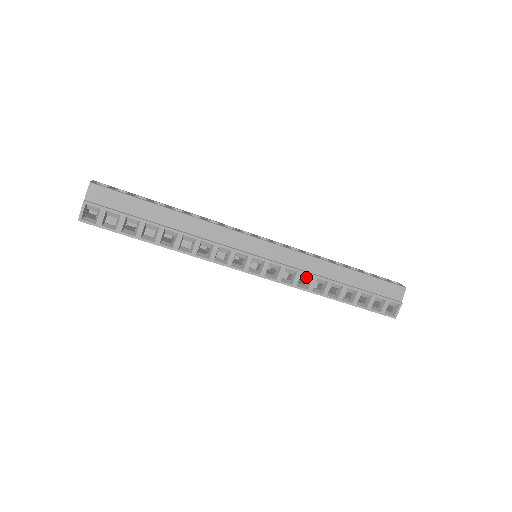
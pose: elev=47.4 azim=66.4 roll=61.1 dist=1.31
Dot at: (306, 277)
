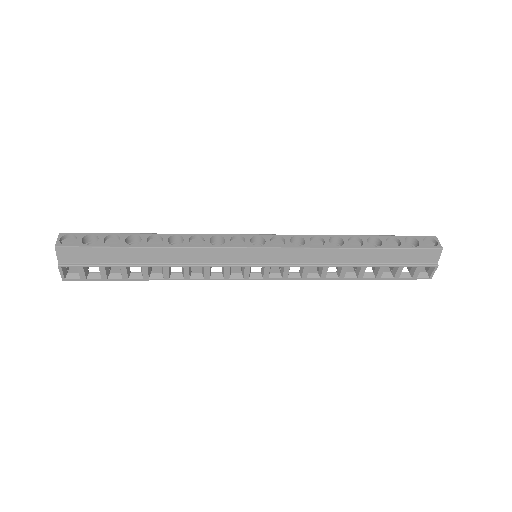
Dot at: (316, 266)
